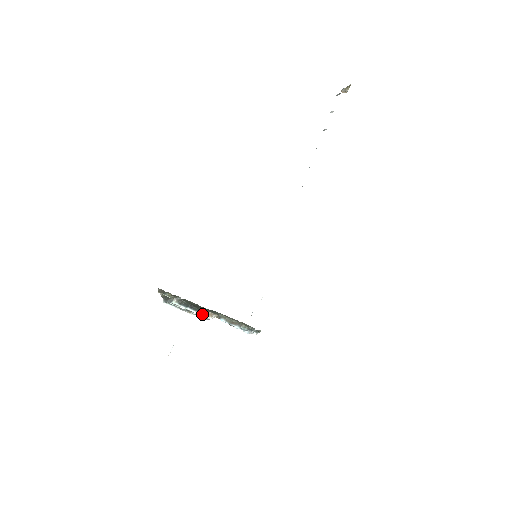
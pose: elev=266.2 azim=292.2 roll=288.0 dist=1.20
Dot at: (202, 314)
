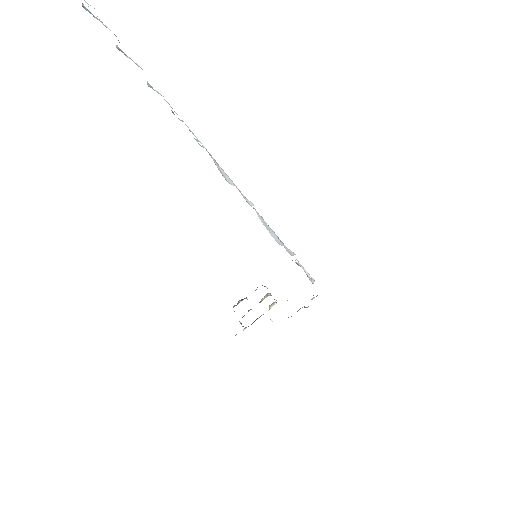
Dot at: (268, 310)
